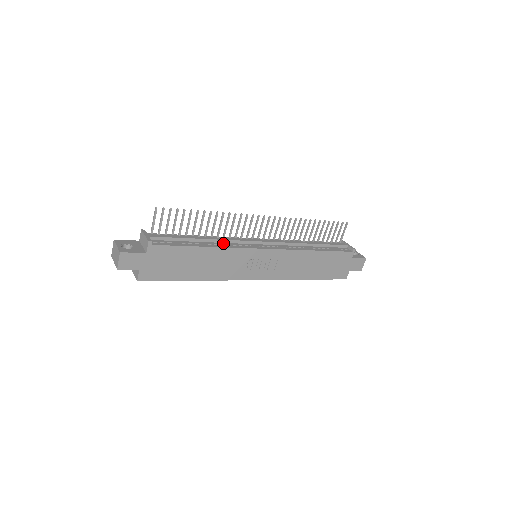
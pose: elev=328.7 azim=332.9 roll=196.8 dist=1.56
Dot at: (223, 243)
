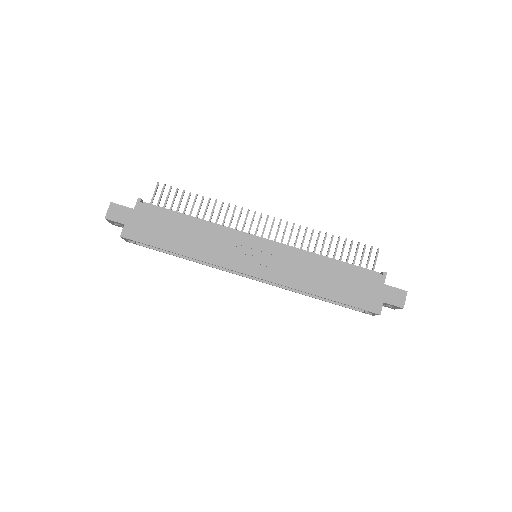
Dot at: occluded
